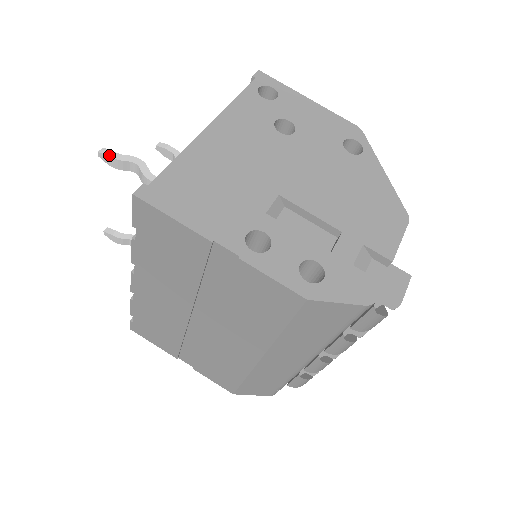
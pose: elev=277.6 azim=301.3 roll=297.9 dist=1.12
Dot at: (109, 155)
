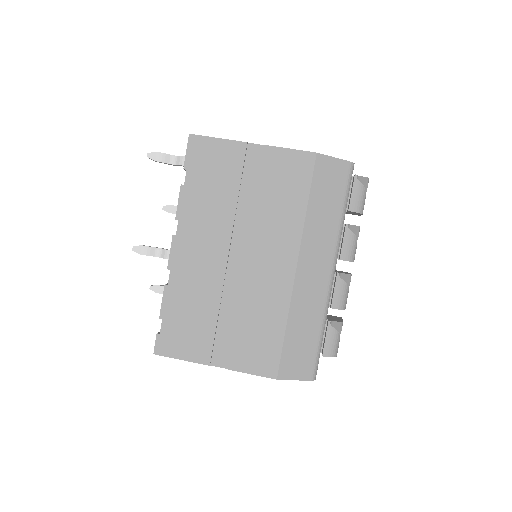
Dot at: (156, 152)
